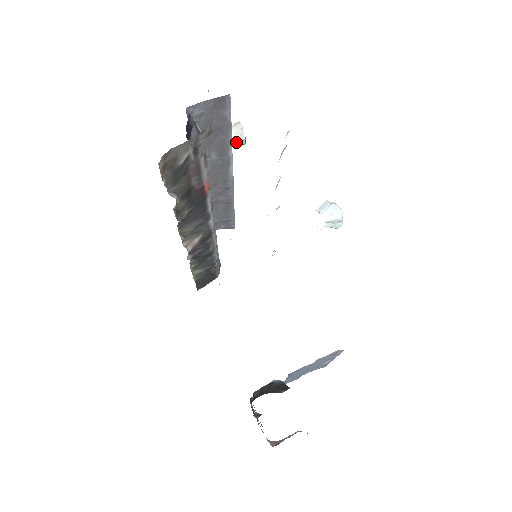
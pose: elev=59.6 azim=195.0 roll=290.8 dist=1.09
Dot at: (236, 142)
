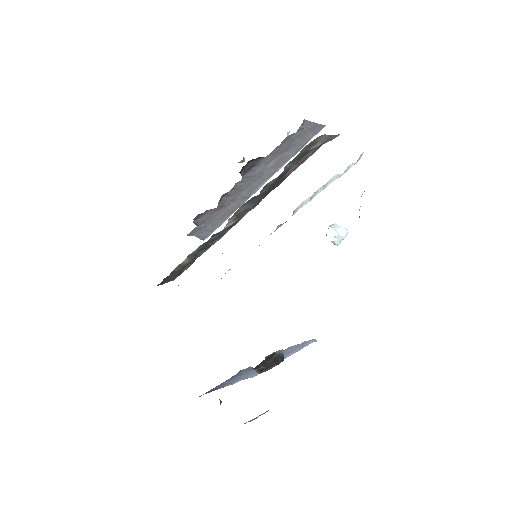
Dot at: occluded
